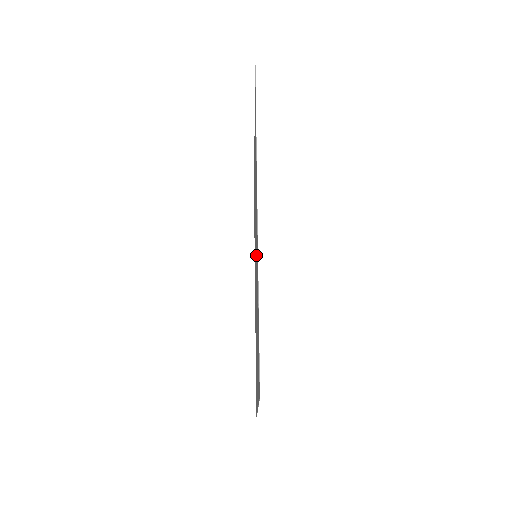
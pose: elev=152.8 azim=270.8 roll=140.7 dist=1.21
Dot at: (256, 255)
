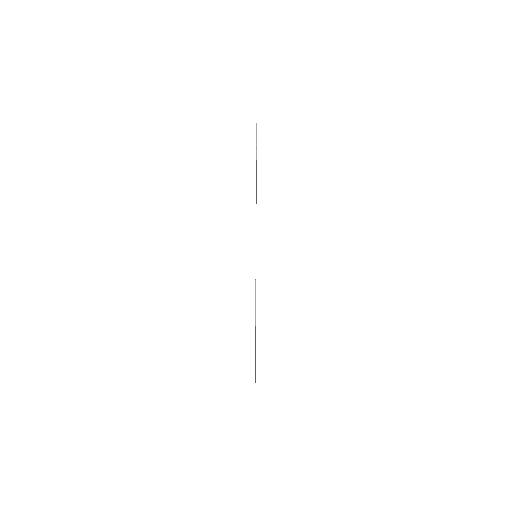
Dot at: occluded
